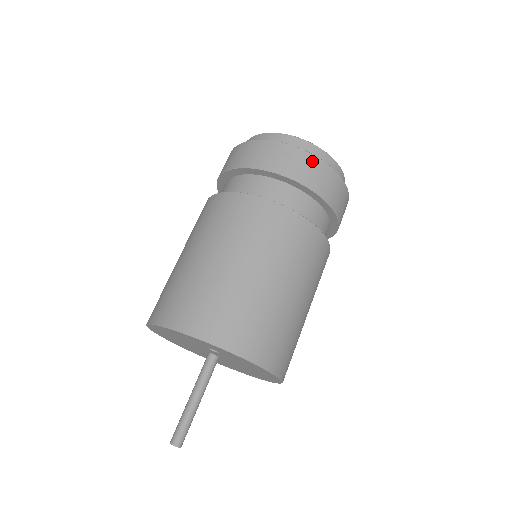
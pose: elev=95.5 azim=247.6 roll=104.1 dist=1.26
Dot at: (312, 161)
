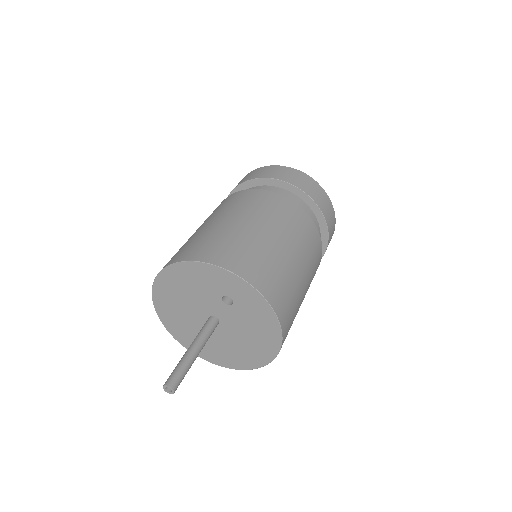
Dot at: (318, 188)
